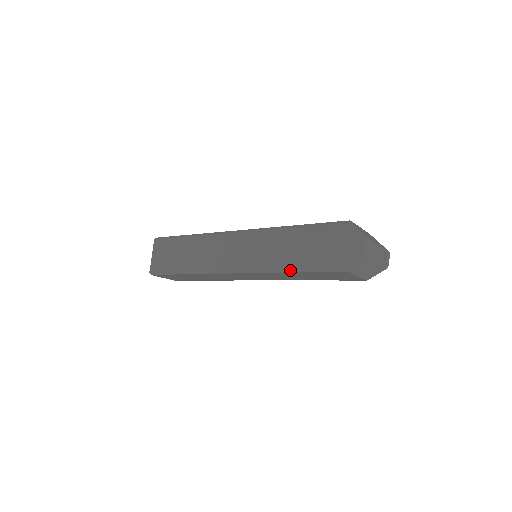
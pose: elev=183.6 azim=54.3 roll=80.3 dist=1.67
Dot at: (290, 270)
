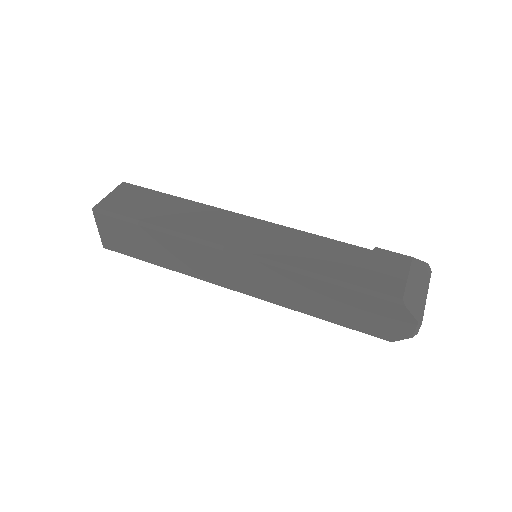
Dot at: occluded
